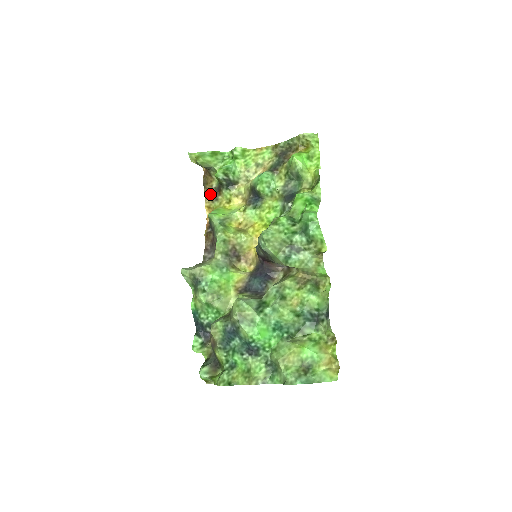
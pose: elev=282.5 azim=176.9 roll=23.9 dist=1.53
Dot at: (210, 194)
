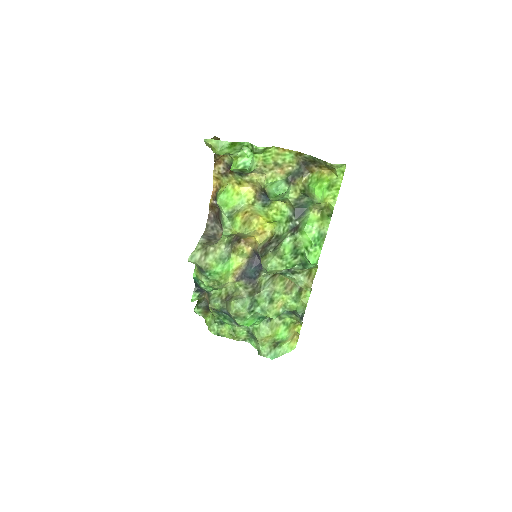
Dot at: (220, 167)
